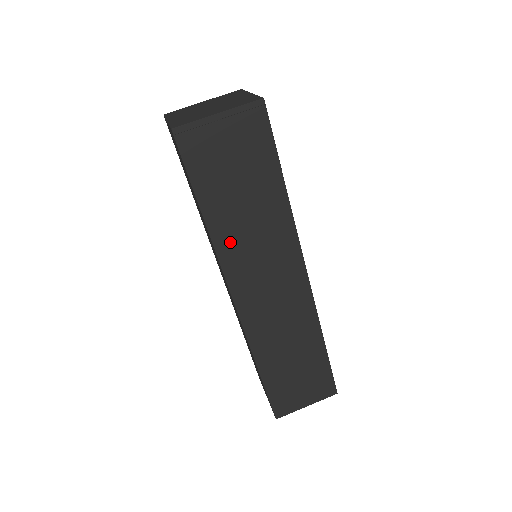
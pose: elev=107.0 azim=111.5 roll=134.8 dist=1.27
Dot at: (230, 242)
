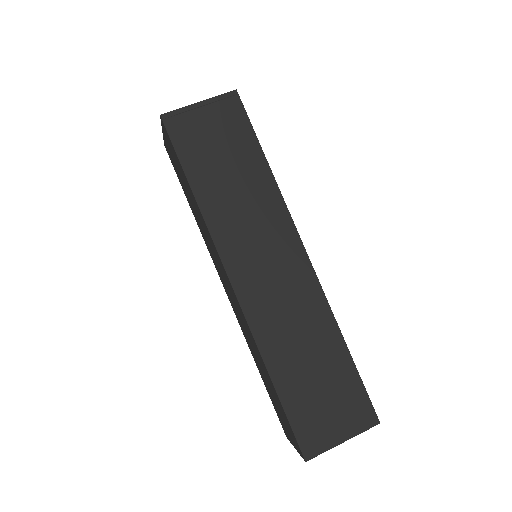
Dot at: (220, 216)
